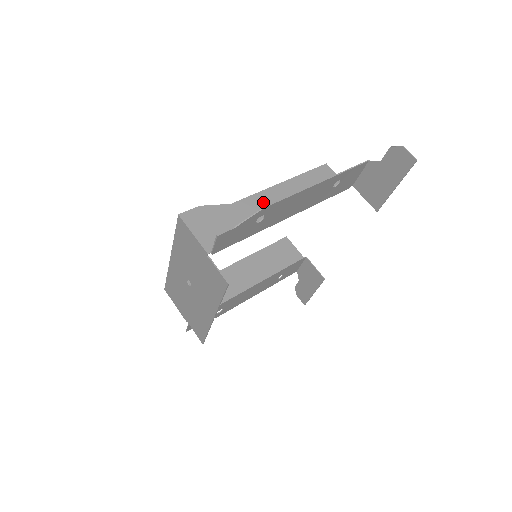
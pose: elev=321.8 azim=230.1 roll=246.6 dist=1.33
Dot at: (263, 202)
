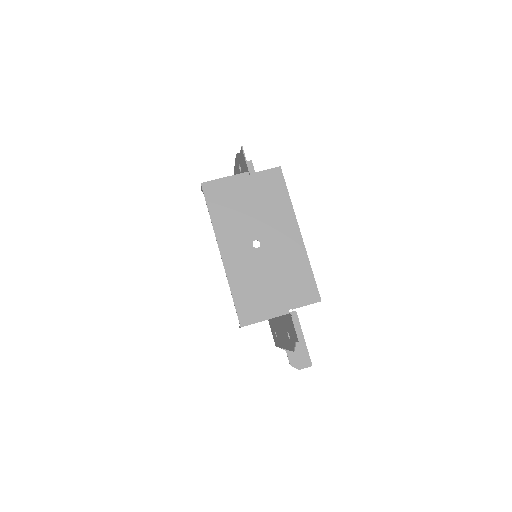
Dot at: occluded
